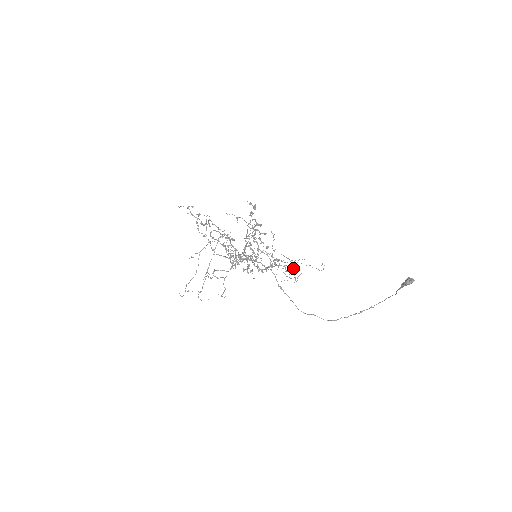
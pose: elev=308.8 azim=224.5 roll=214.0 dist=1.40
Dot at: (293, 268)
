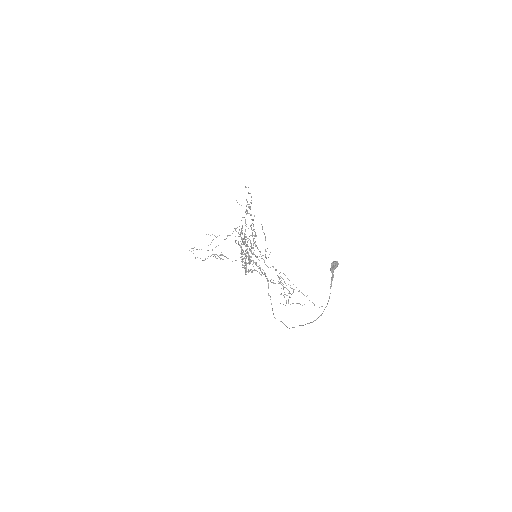
Dot at: (285, 283)
